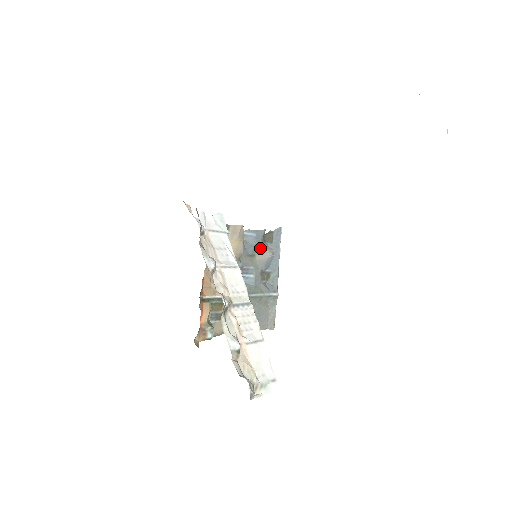
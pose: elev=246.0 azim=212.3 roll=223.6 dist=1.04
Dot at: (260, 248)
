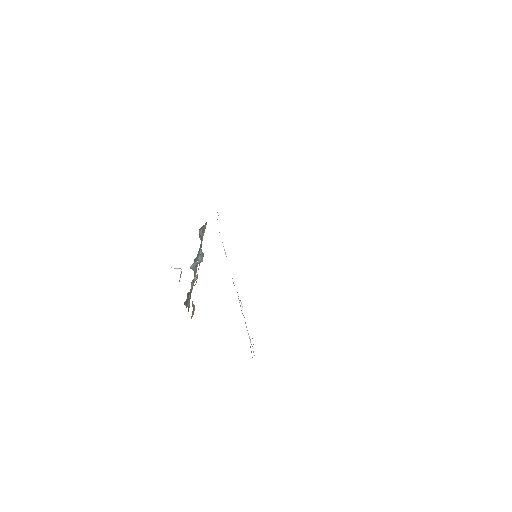
Dot at: occluded
